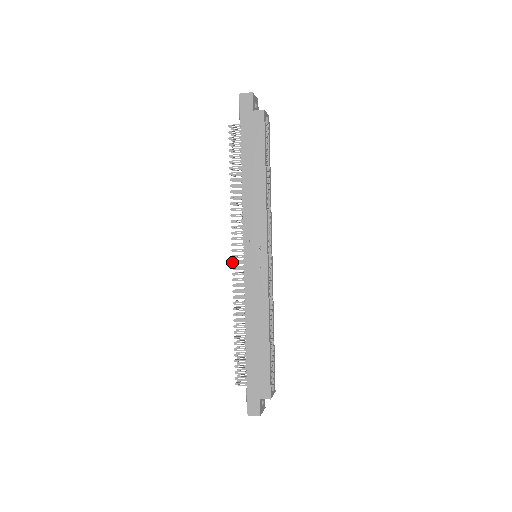
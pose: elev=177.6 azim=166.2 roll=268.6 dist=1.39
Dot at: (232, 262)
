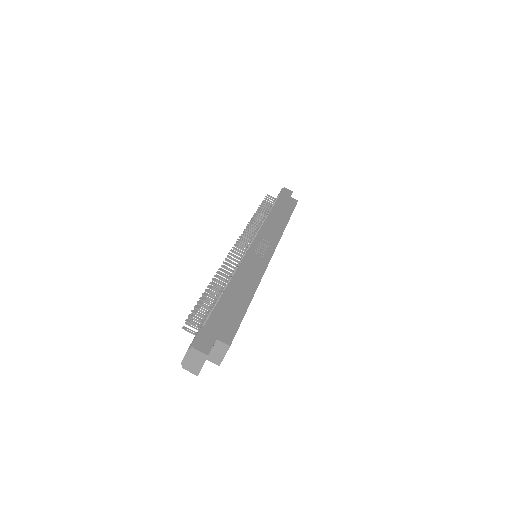
Dot at: (235, 244)
